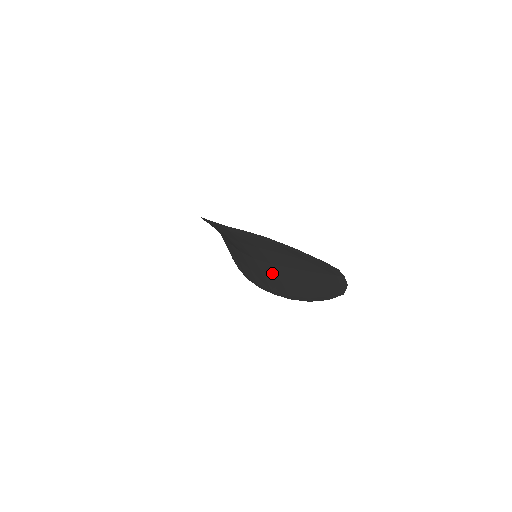
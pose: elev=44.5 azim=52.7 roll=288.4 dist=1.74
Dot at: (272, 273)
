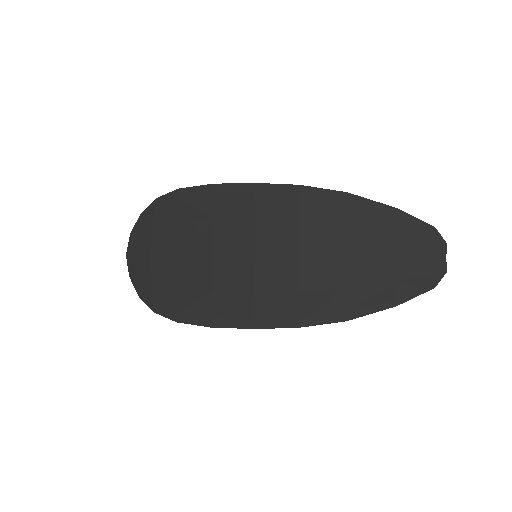
Dot at: (286, 277)
